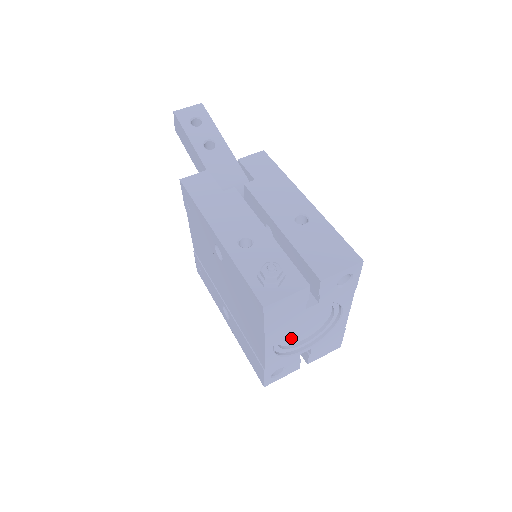
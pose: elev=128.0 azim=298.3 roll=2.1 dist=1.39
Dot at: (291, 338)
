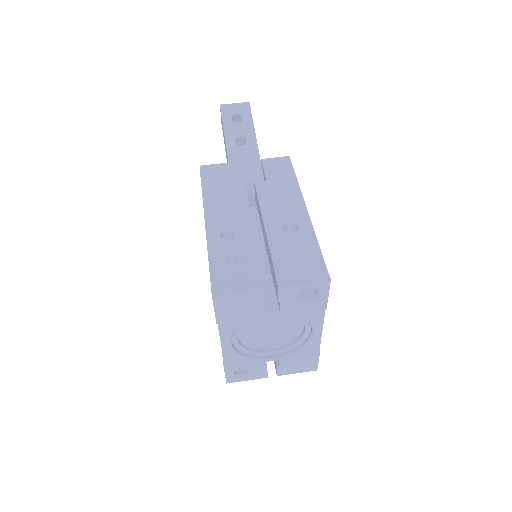
Dot at: (257, 341)
